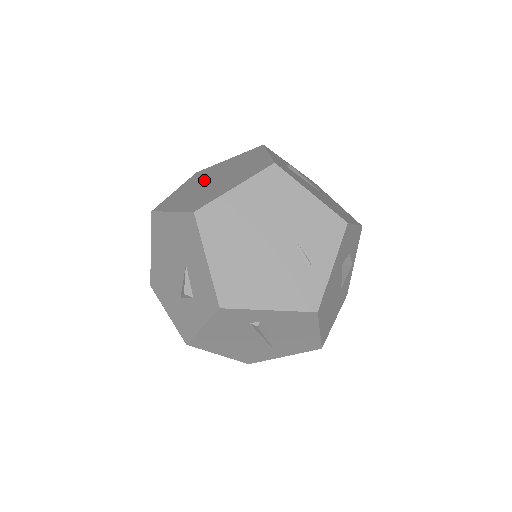
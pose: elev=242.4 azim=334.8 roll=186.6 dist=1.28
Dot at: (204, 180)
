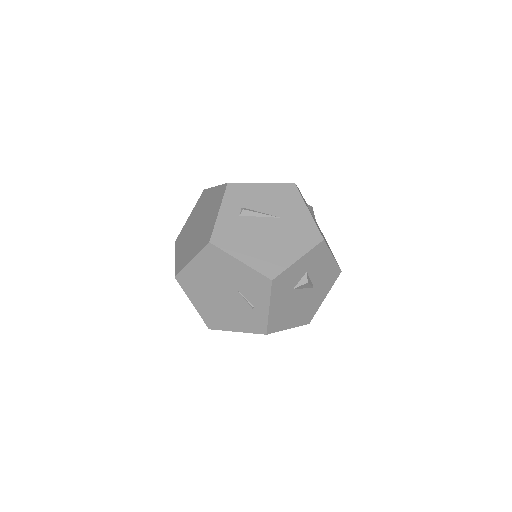
Dot at: (196, 218)
